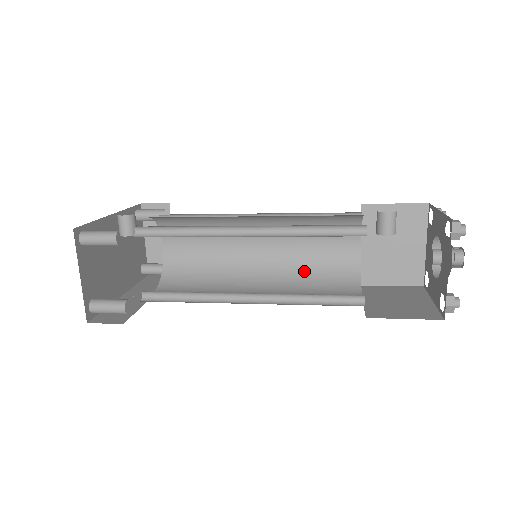
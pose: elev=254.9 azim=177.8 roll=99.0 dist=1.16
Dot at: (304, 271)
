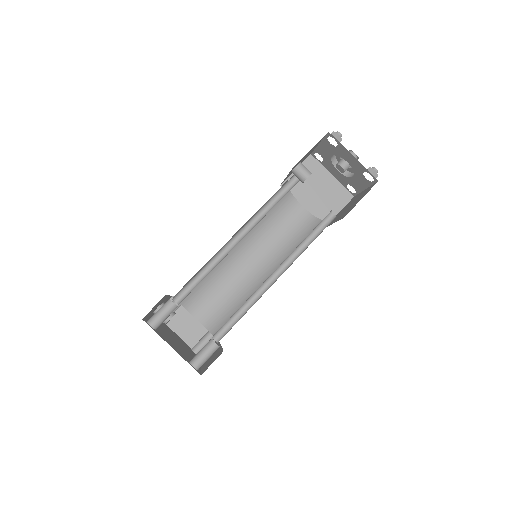
Dot at: (289, 247)
